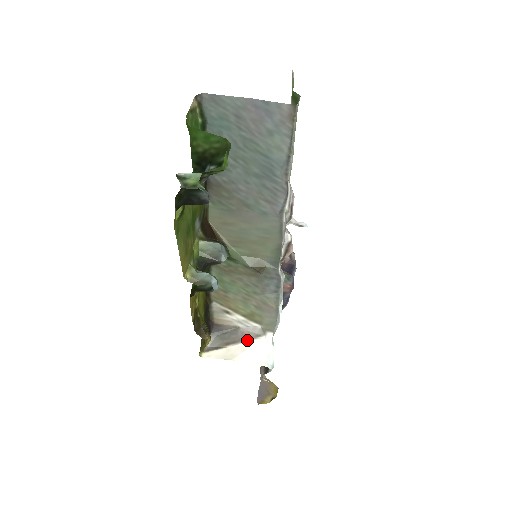
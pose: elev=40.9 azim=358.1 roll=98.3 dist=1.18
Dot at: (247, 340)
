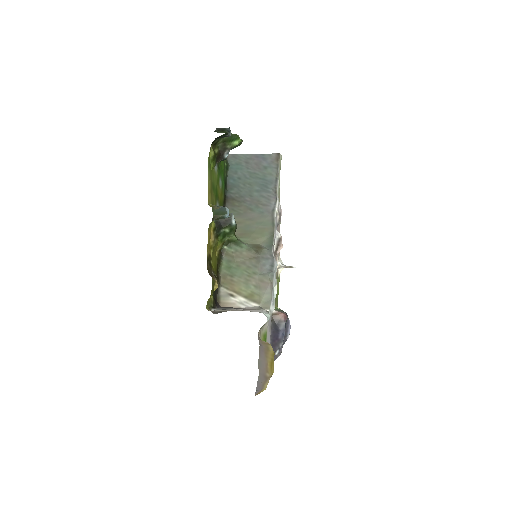
Dot at: occluded
